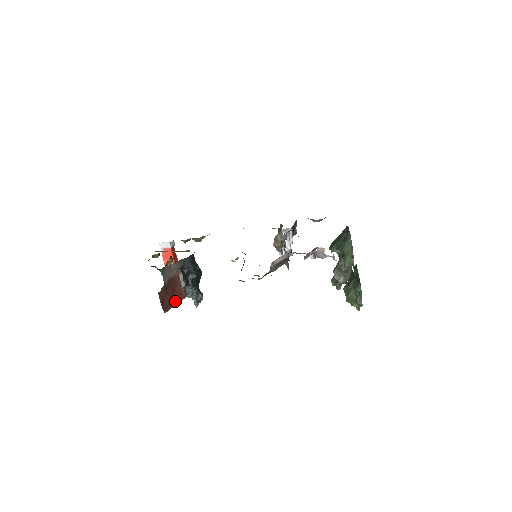
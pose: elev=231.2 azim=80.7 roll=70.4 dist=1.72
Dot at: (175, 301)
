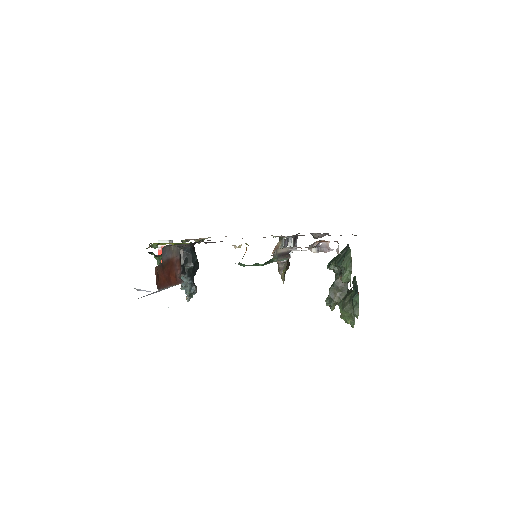
Dot at: (170, 283)
